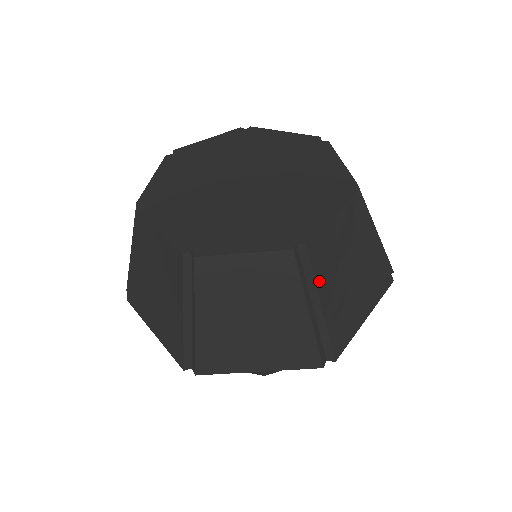
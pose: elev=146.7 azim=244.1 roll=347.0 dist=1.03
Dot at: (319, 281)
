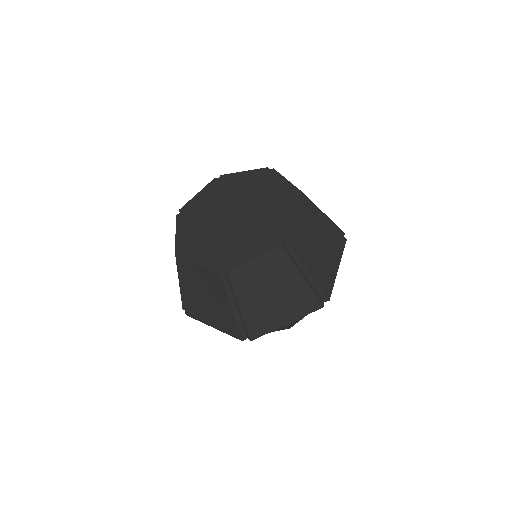
Dot at: (239, 293)
